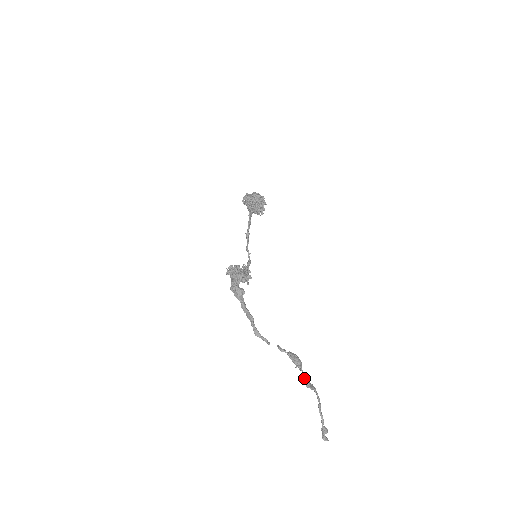
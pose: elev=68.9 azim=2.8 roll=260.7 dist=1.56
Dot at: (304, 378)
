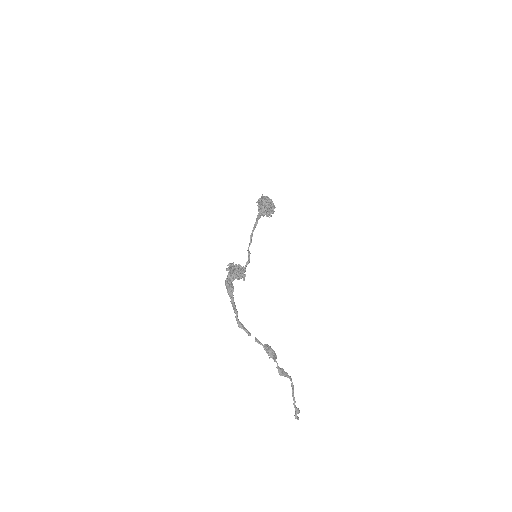
Dot at: (277, 367)
